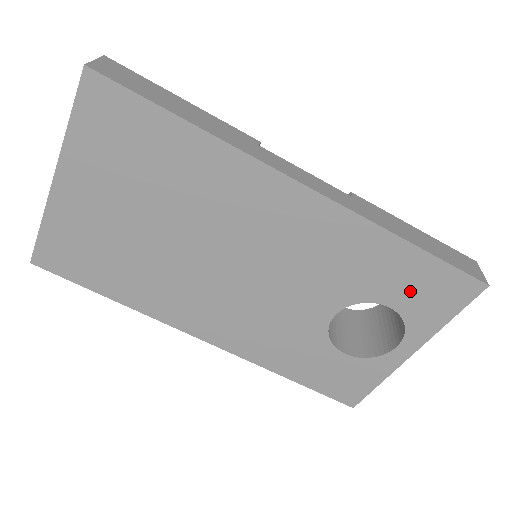
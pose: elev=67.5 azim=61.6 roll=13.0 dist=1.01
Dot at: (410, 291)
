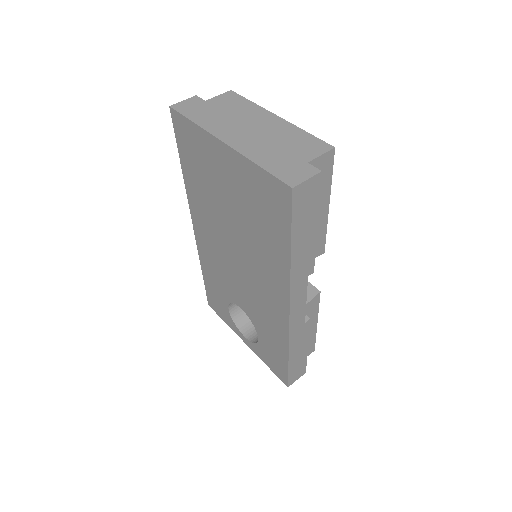
Dot at: (269, 351)
